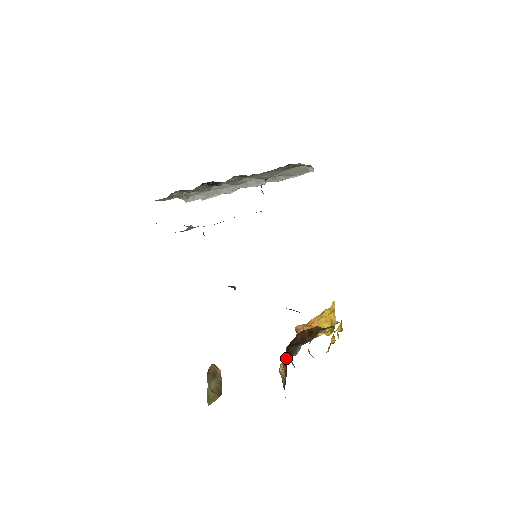
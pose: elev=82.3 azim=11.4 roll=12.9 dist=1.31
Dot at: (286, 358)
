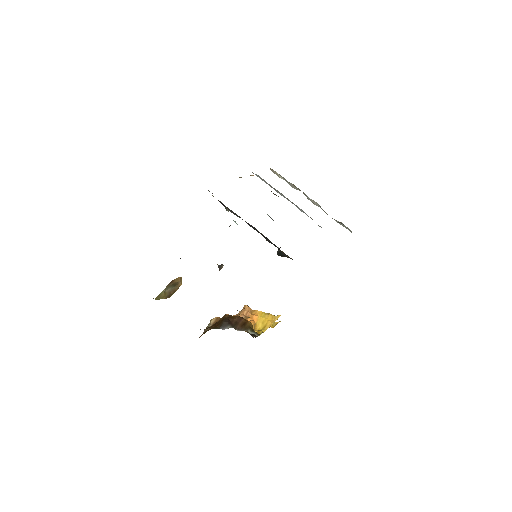
Dot at: (217, 323)
